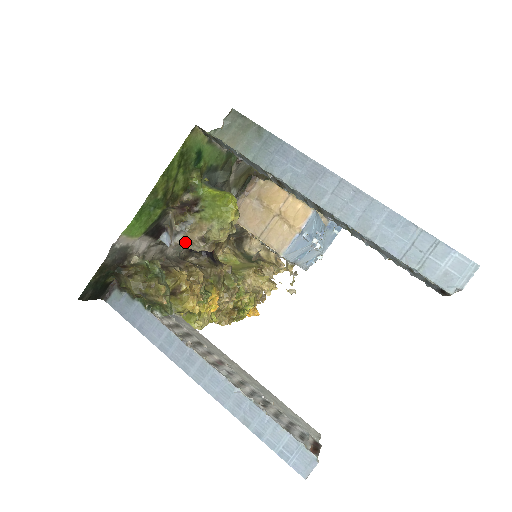
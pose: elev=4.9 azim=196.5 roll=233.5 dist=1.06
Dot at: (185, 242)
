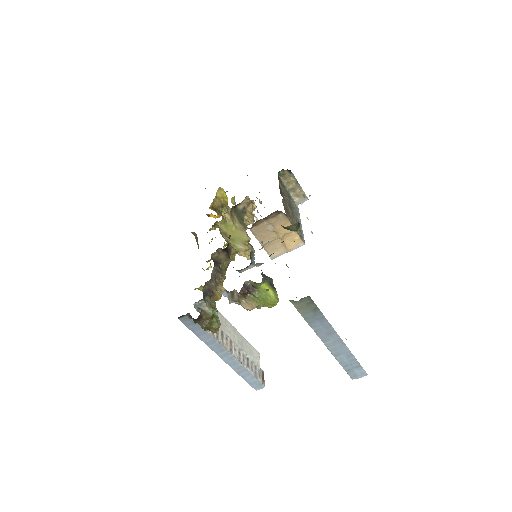
Dot at: (238, 304)
